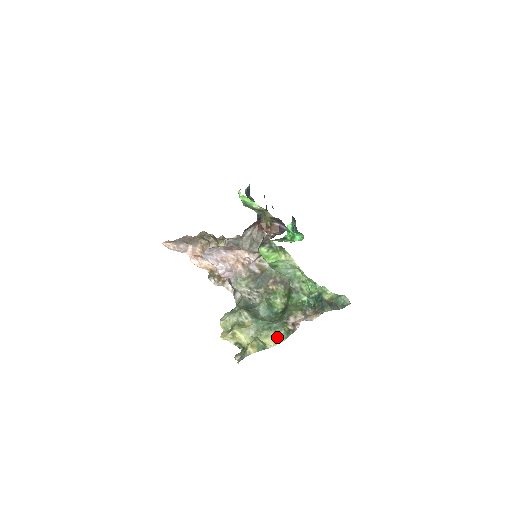
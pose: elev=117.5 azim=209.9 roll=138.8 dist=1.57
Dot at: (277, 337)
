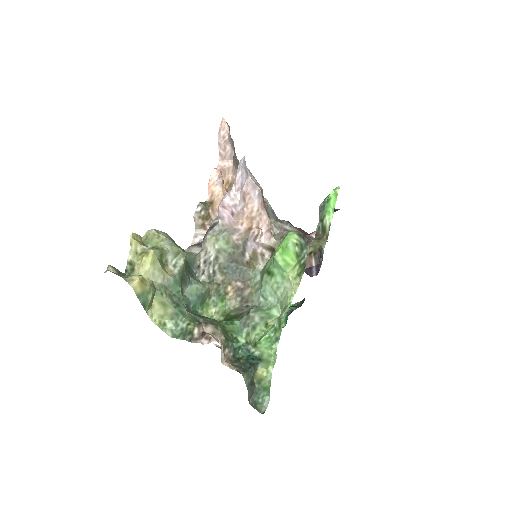
Dot at: (170, 320)
